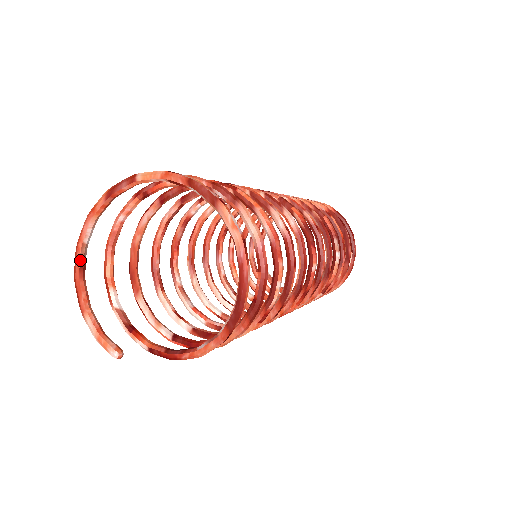
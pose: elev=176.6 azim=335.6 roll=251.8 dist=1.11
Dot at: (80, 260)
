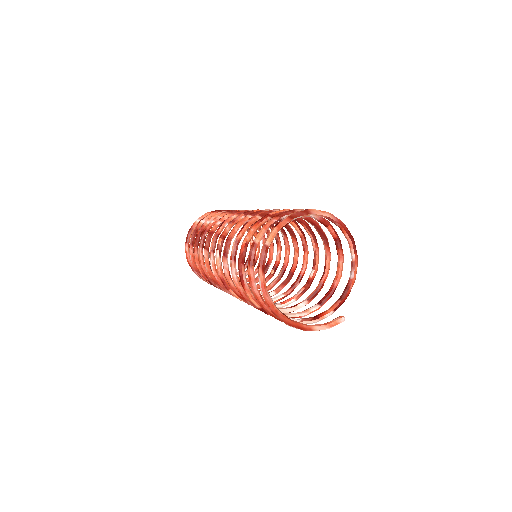
Dot at: (282, 314)
